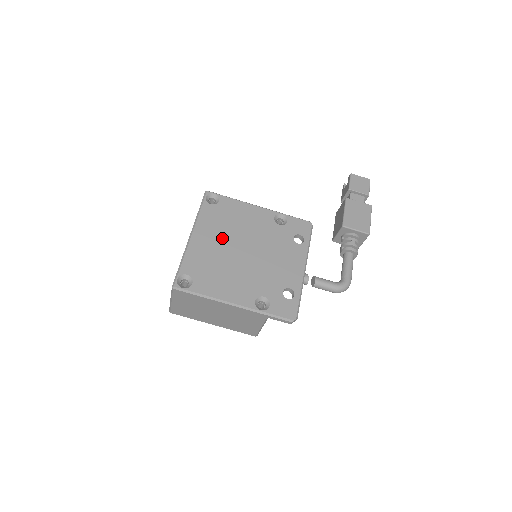
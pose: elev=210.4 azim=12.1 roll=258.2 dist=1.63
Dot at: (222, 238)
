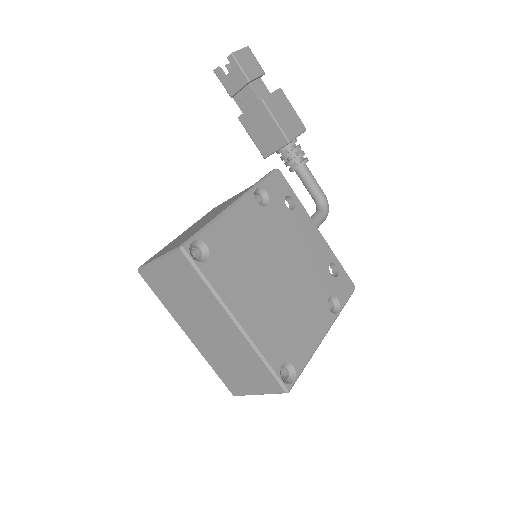
Dot at: (257, 287)
